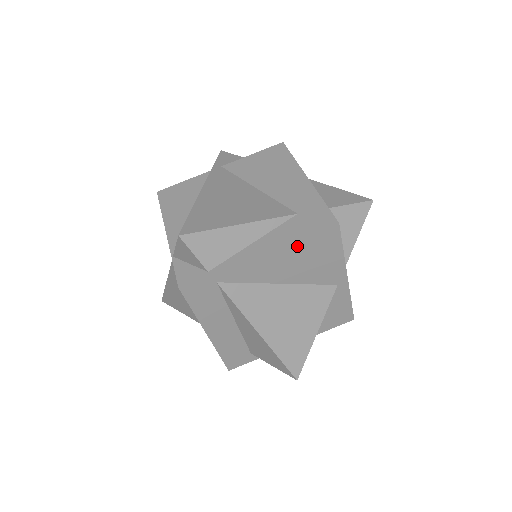
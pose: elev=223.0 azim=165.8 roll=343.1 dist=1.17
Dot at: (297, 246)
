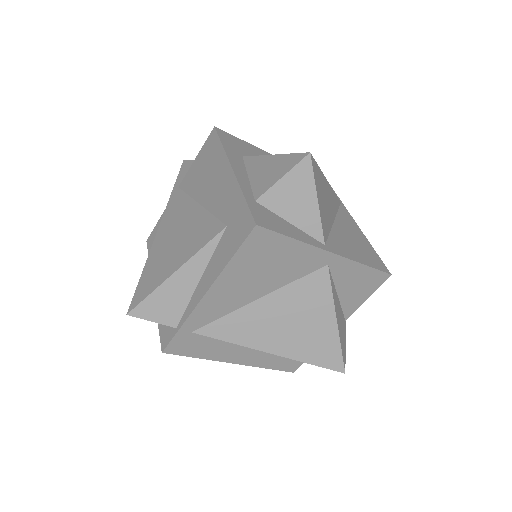
Dot at: (235, 267)
